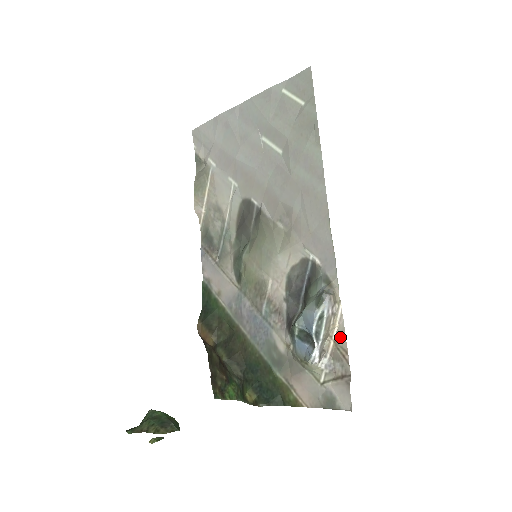
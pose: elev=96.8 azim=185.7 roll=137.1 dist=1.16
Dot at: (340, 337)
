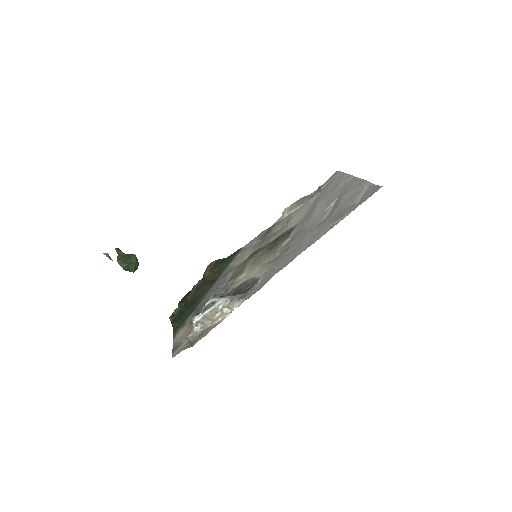
Dot at: (213, 327)
